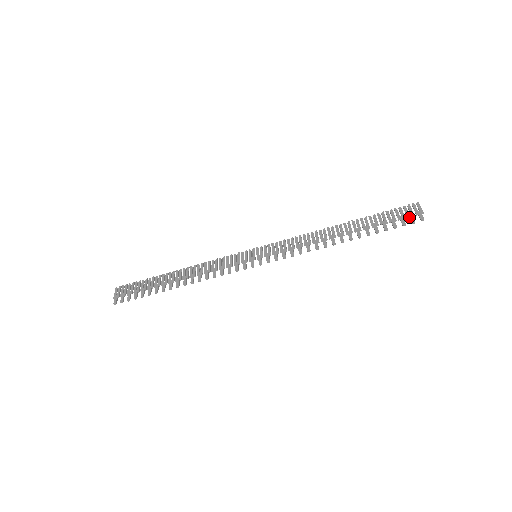
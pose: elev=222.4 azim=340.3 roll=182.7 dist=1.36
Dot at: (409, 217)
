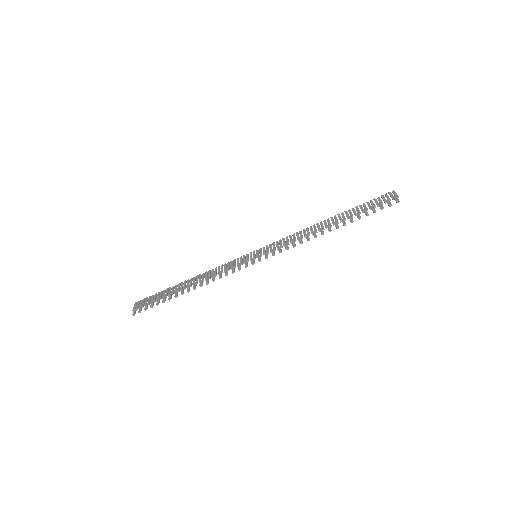
Dot at: (386, 202)
